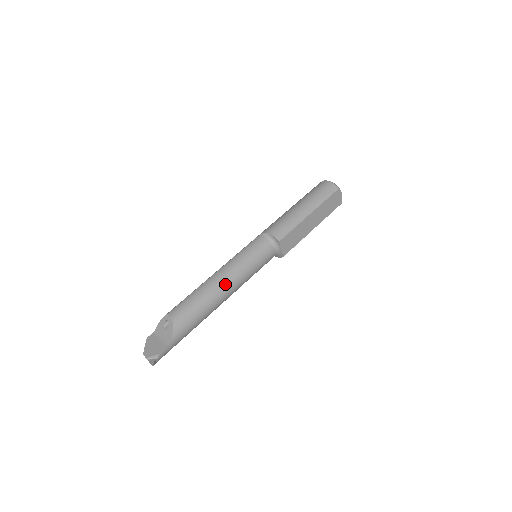
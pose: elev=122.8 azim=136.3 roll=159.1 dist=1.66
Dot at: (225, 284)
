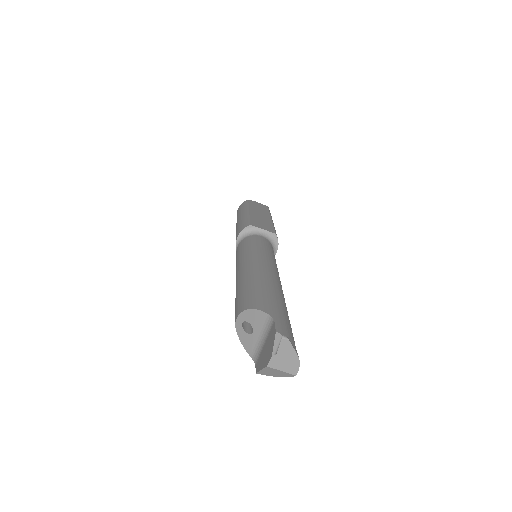
Dot at: (252, 265)
